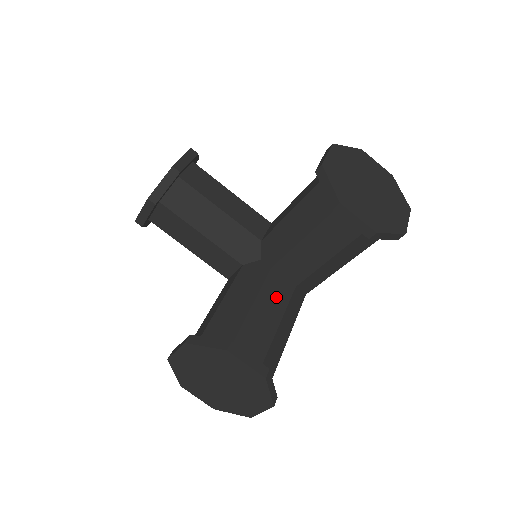
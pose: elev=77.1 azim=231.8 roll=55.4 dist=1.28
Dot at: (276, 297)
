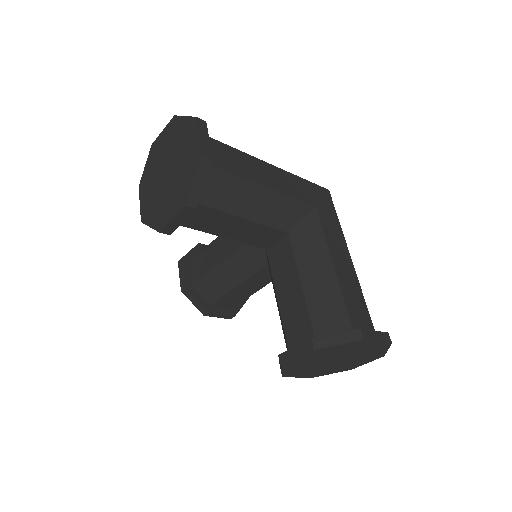
Dot at: (263, 279)
